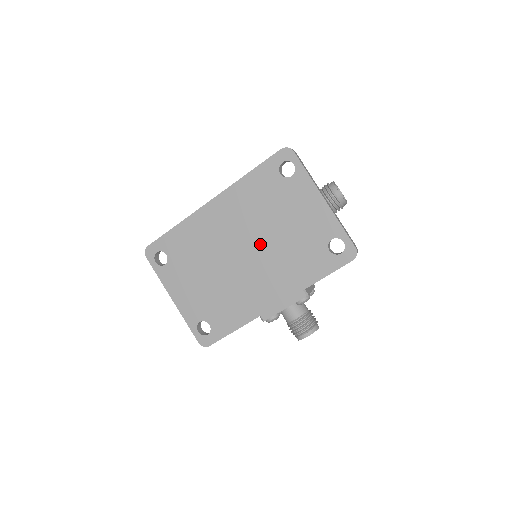
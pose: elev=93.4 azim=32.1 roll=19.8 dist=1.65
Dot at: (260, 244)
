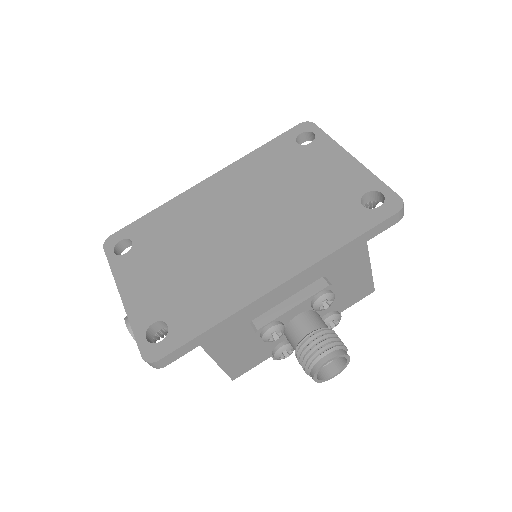
Dot at: (264, 212)
